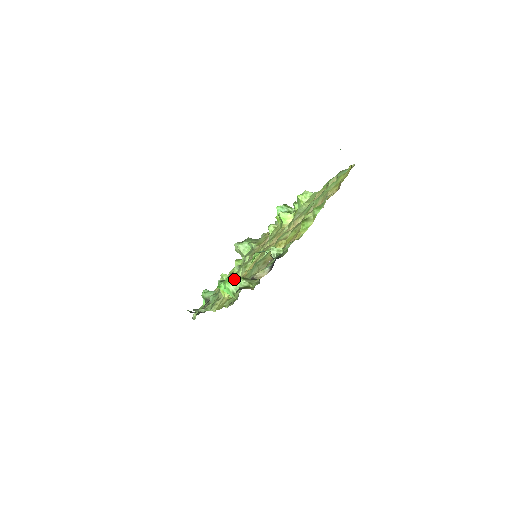
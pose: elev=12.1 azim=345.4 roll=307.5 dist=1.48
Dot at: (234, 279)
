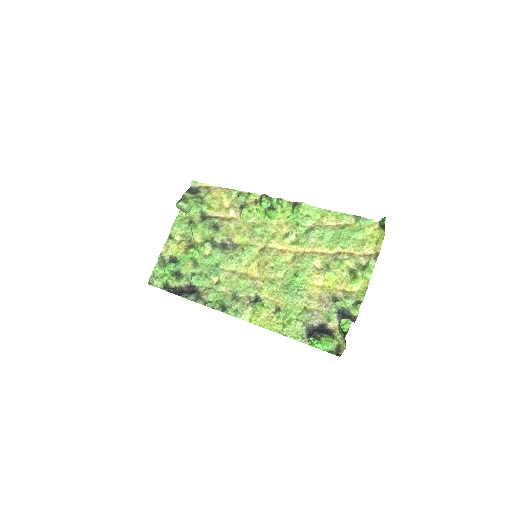
Dot at: (331, 343)
